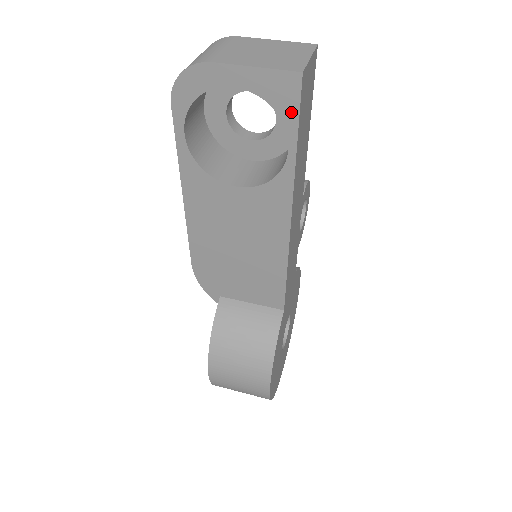
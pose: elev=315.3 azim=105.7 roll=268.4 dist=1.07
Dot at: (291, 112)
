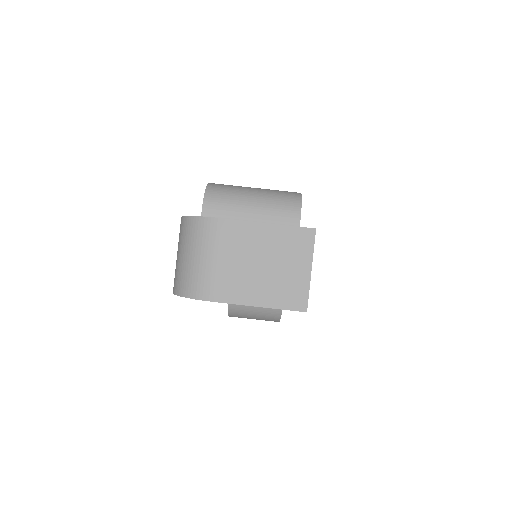
Dot at: occluded
